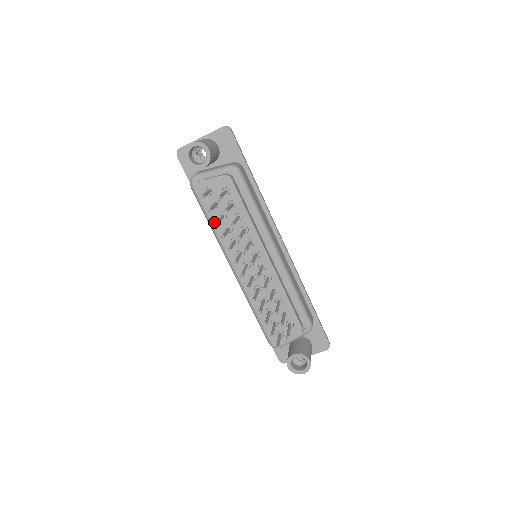
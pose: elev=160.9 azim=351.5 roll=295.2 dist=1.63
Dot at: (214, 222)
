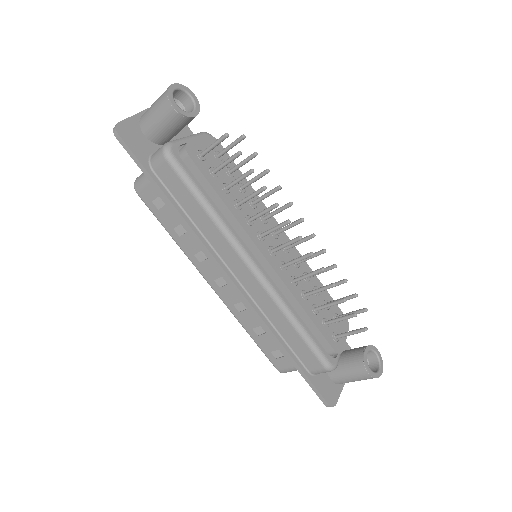
Dot at: (213, 203)
